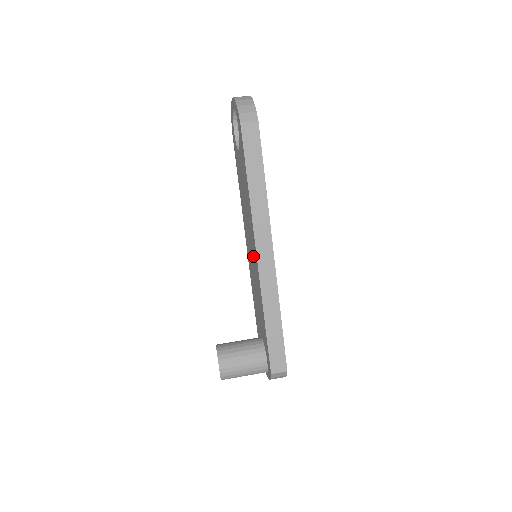
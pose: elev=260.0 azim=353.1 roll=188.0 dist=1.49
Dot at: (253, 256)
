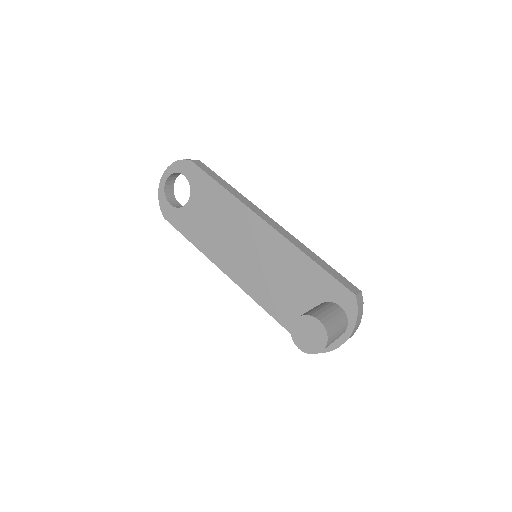
Dot at: (258, 244)
